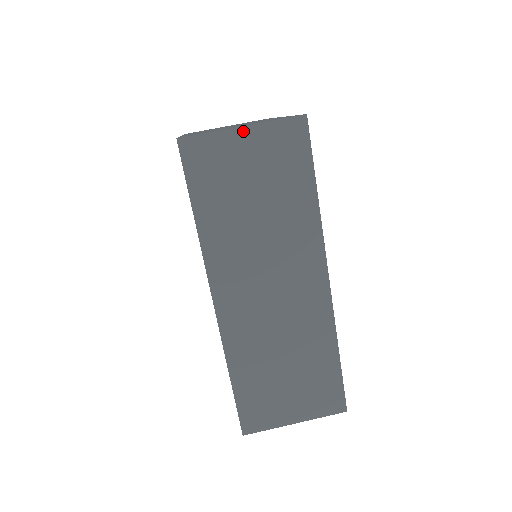
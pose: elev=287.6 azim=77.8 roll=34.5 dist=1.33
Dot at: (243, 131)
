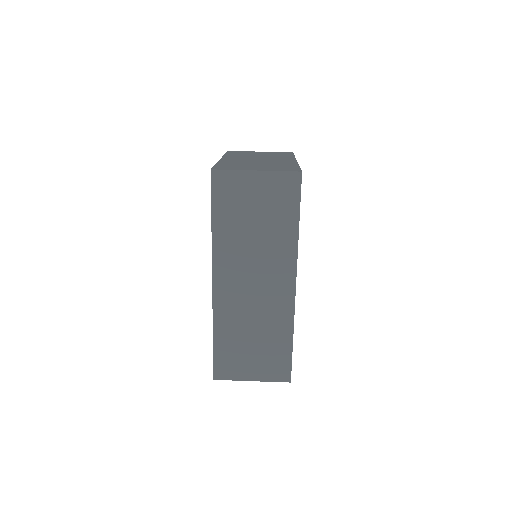
Dot at: (256, 174)
